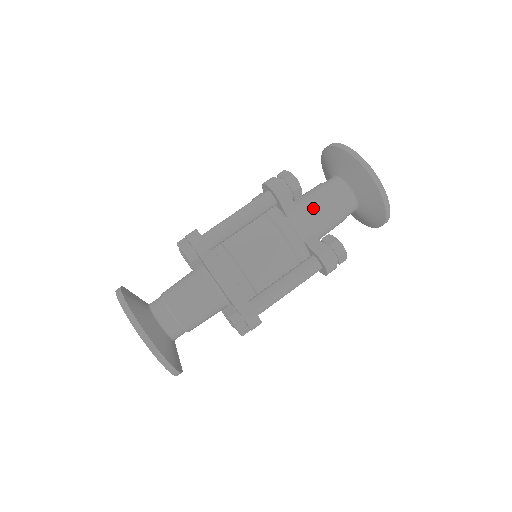
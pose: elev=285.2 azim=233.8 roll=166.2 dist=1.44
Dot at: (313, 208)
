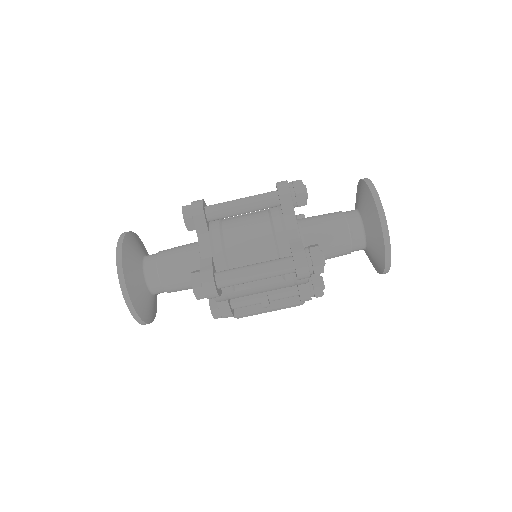
Dot at: (317, 223)
